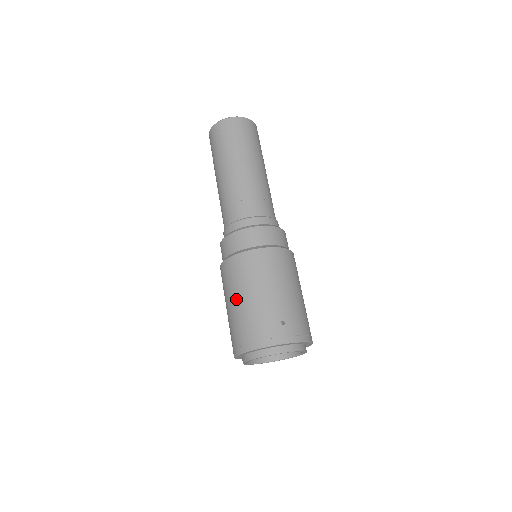
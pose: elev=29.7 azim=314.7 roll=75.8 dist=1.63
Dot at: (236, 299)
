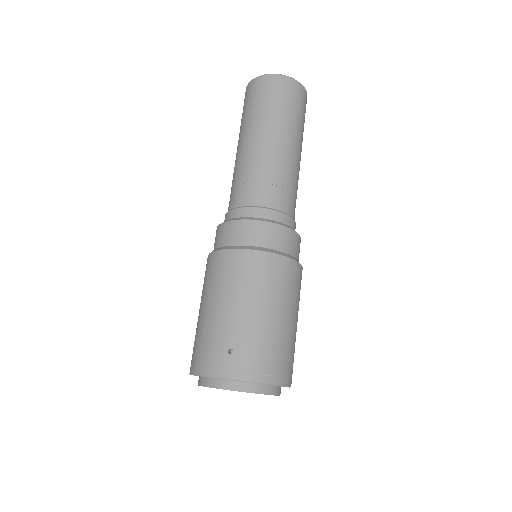
Dot at: (200, 307)
